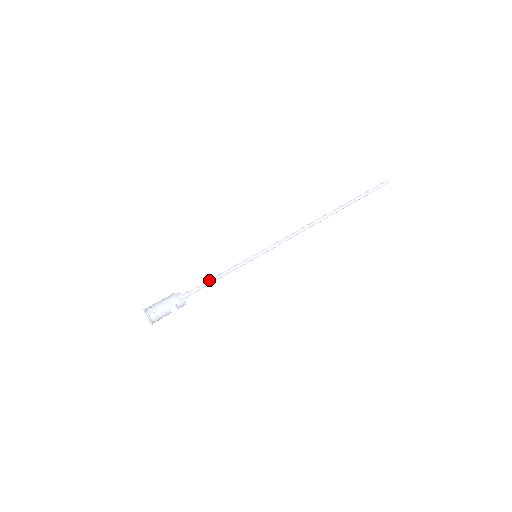
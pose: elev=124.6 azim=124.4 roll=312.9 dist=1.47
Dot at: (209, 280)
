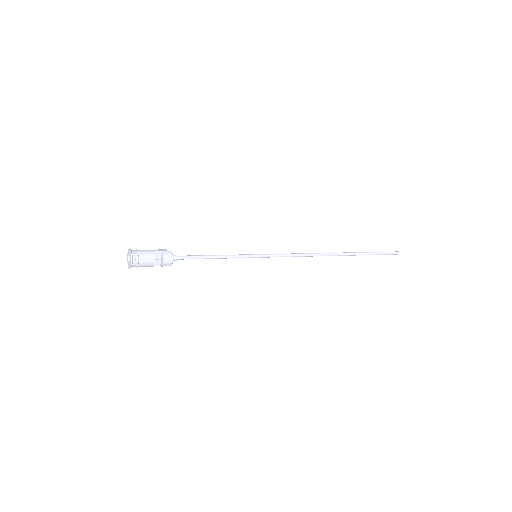
Dot at: (202, 255)
